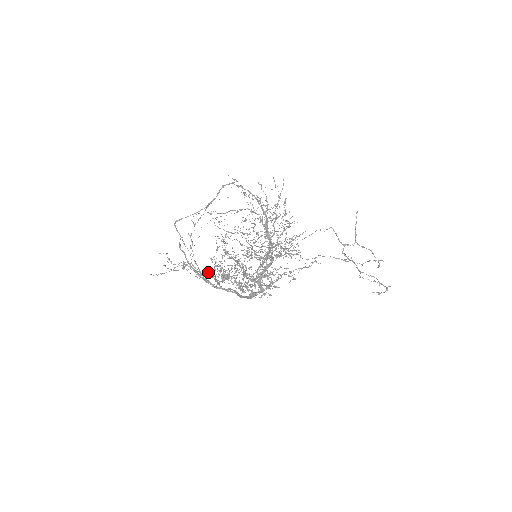
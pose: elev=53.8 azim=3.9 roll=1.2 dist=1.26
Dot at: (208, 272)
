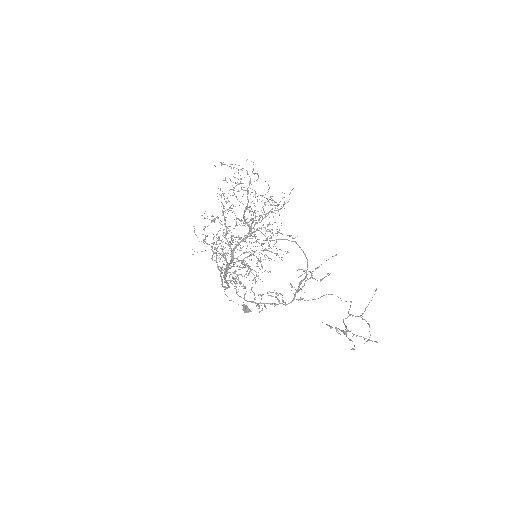
Dot at: occluded
